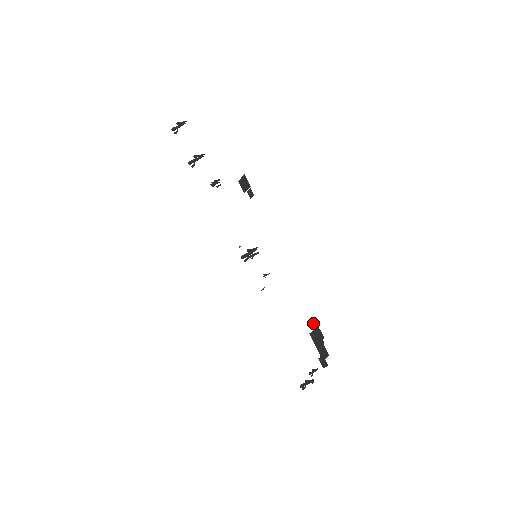
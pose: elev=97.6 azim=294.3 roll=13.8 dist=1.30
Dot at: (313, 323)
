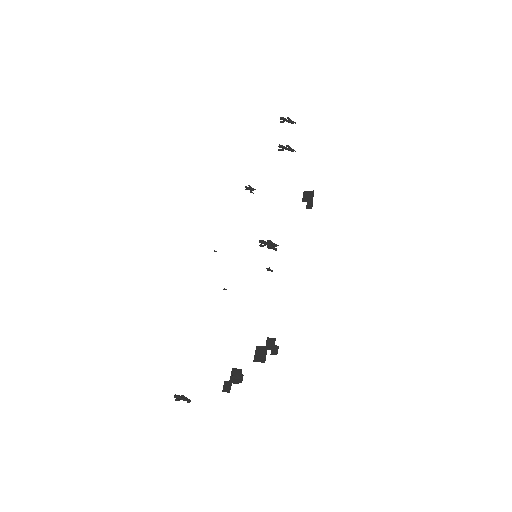
Dot at: (272, 338)
